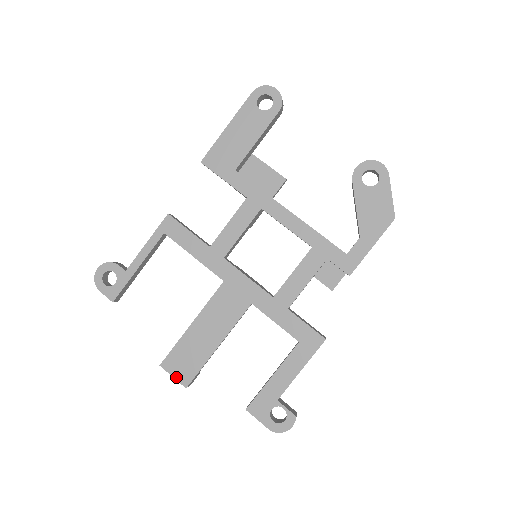
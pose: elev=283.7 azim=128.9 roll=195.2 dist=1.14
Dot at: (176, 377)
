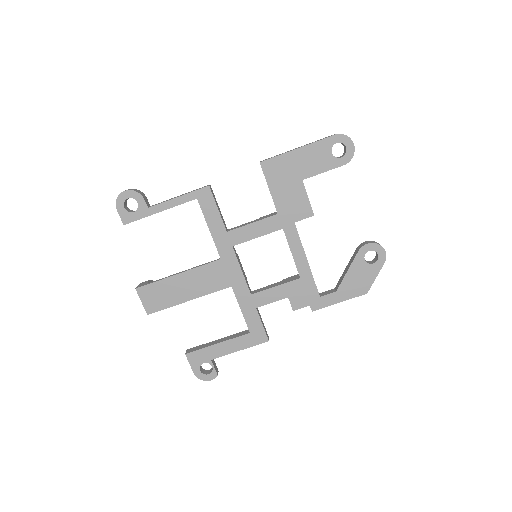
Dot at: (144, 303)
